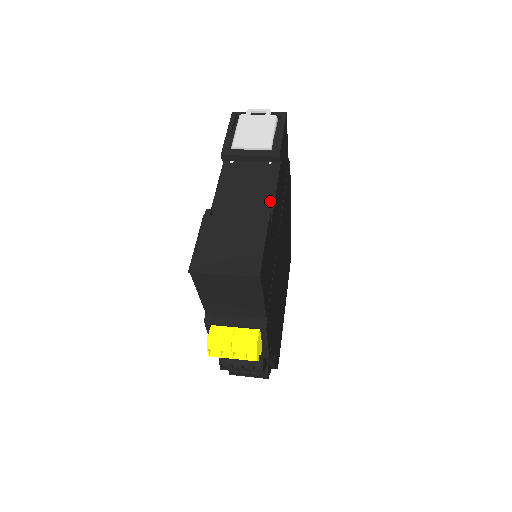
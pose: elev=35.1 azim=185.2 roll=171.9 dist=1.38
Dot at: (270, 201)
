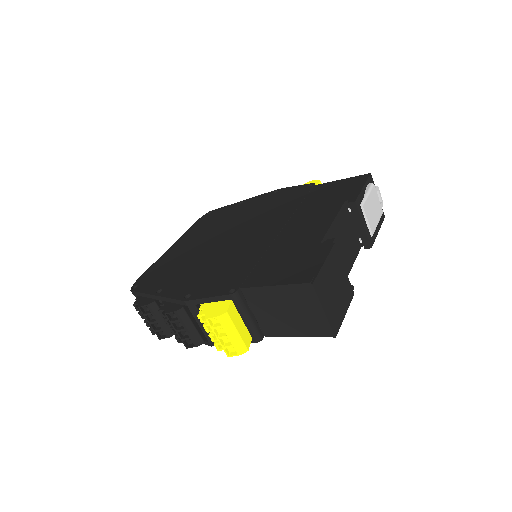
Dot at: (348, 271)
